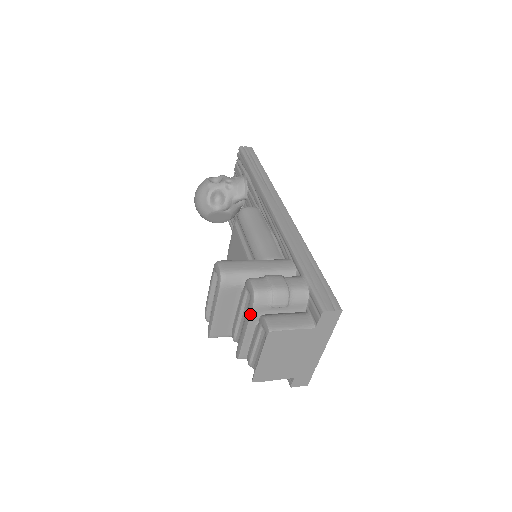
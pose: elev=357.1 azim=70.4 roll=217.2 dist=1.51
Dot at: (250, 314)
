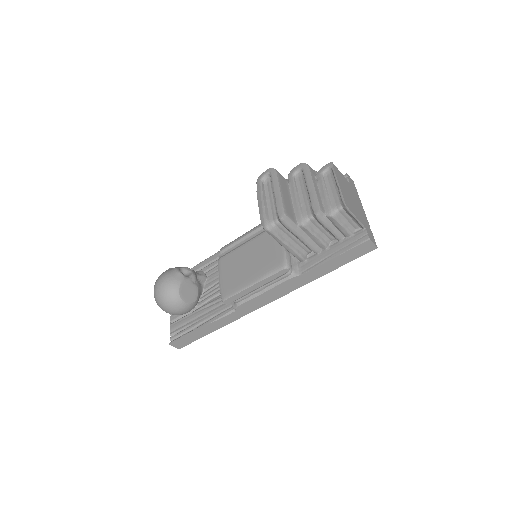
Dot at: (309, 171)
